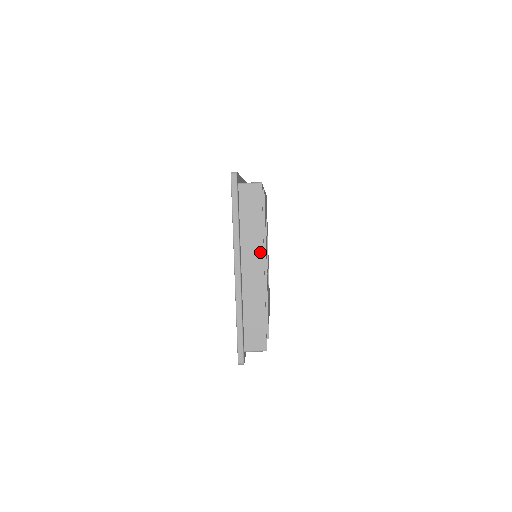
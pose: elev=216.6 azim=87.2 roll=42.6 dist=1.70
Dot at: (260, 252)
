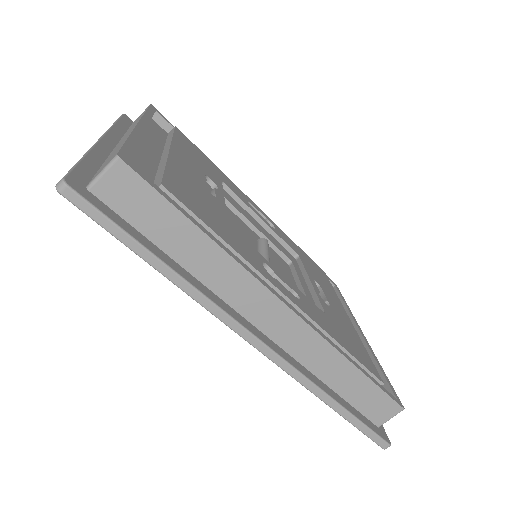
Dot at: occluded
